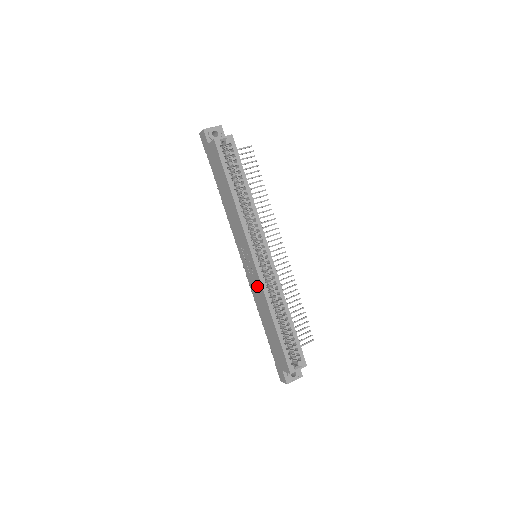
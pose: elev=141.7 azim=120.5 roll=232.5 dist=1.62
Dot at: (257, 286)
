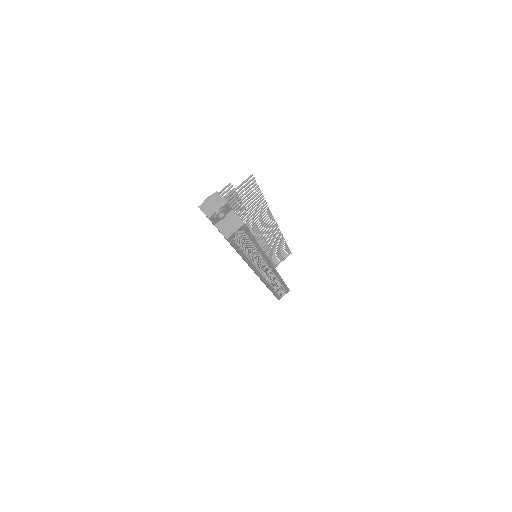
Dot at: occluded
